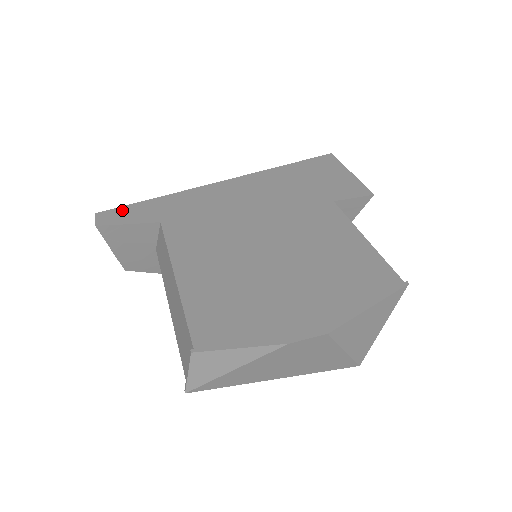
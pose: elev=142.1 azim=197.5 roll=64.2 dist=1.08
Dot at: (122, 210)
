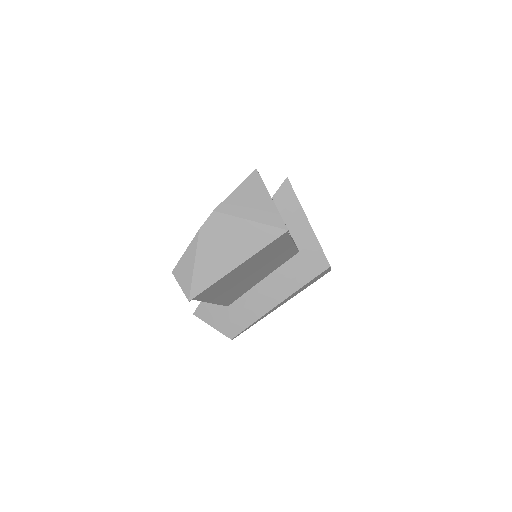
Dot at: occluded
